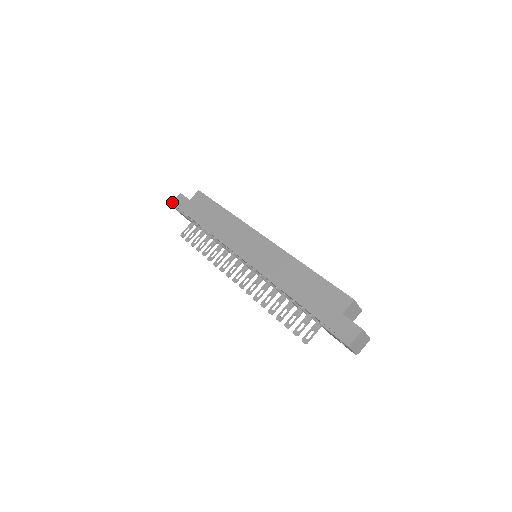
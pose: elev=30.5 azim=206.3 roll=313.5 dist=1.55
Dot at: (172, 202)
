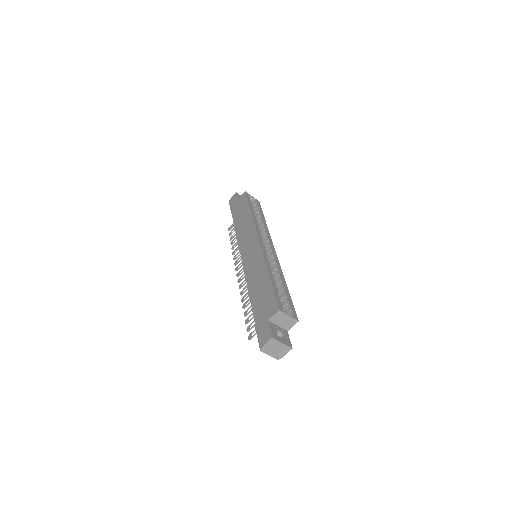
Dot at: (229, 200)
